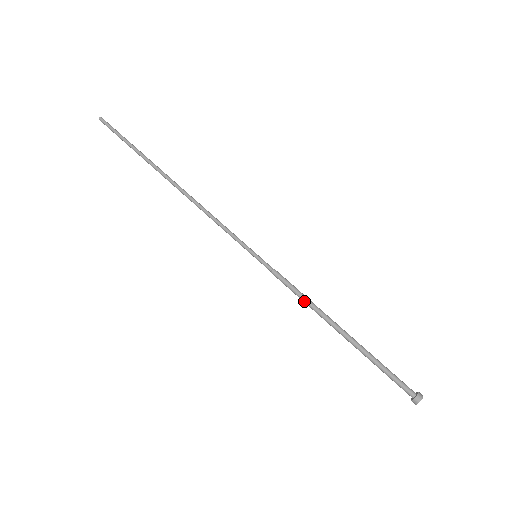
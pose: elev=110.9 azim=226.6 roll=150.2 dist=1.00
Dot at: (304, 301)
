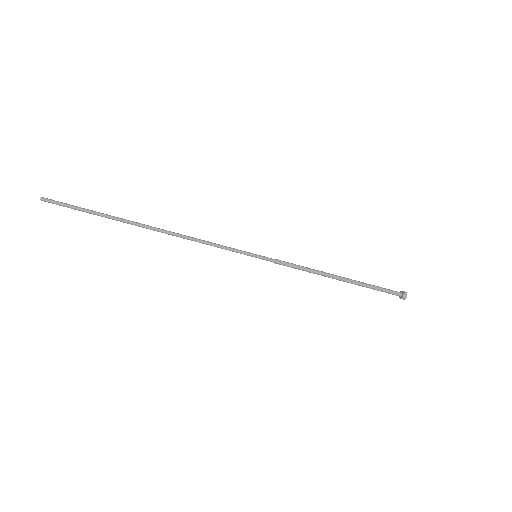
Dot at: occluded
